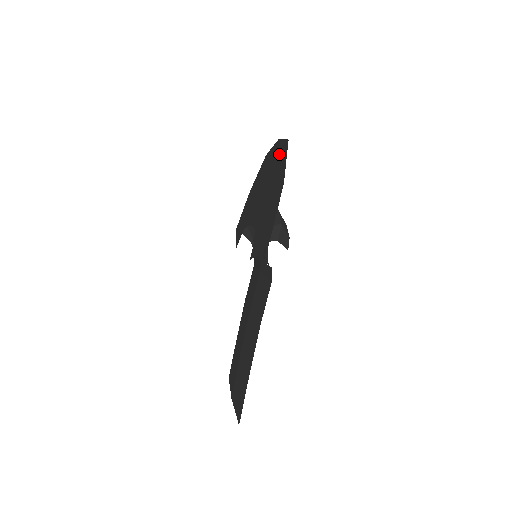
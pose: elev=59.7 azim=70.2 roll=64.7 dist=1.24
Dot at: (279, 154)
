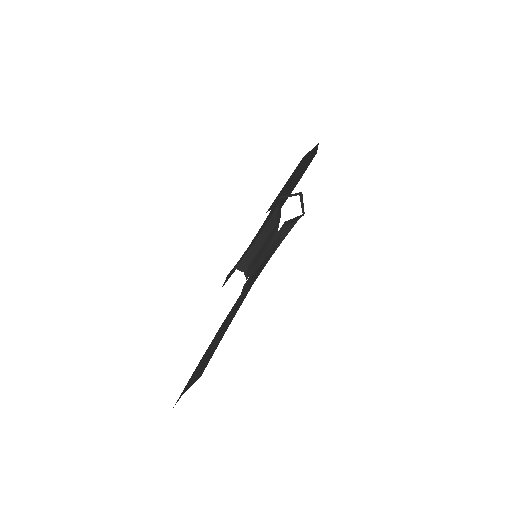
Dot at: occluded
